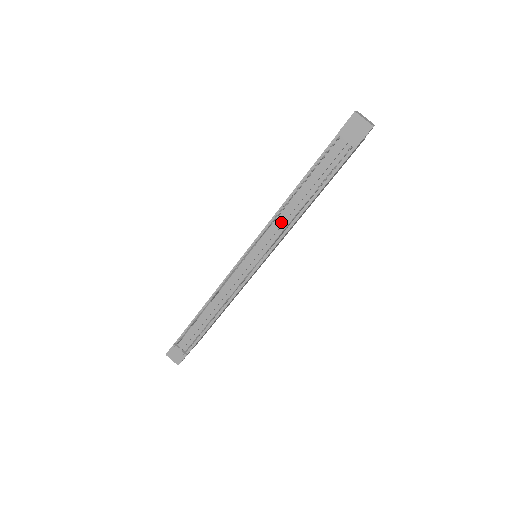
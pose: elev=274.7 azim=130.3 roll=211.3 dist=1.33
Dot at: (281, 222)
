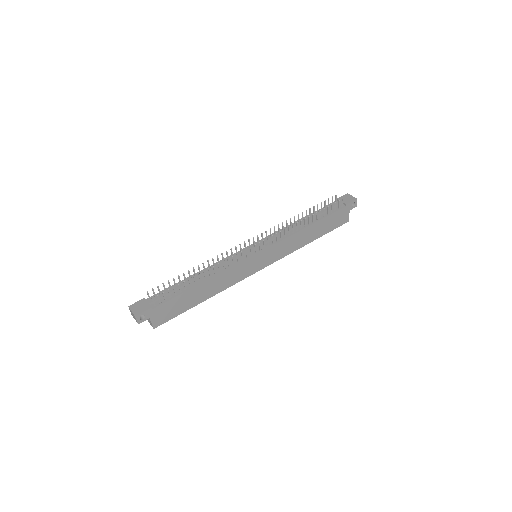
Dot at: (287, 229)
